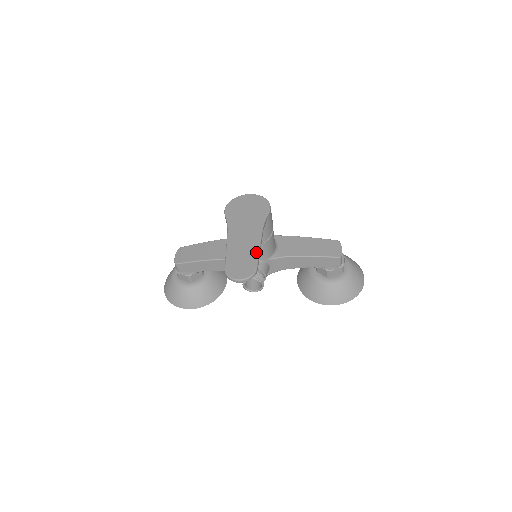
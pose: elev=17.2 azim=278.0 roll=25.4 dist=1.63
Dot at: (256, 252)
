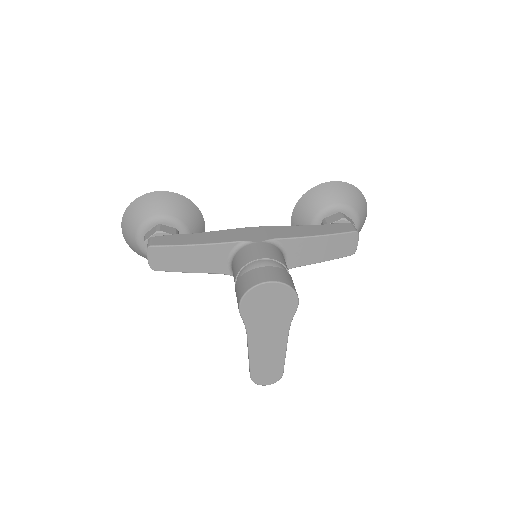
Dot at: (282, 360)
